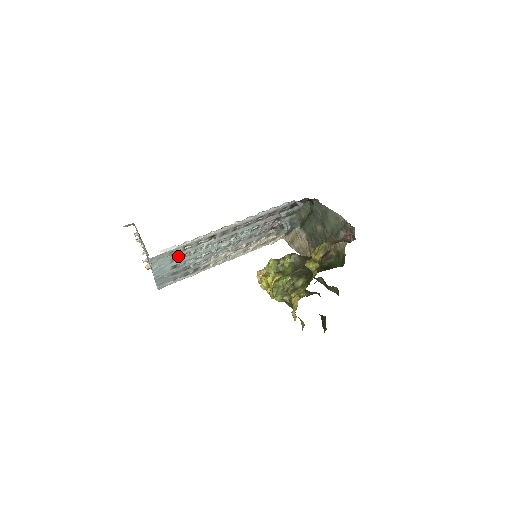
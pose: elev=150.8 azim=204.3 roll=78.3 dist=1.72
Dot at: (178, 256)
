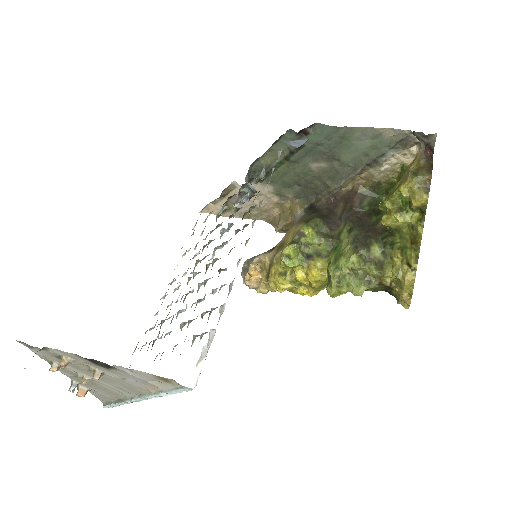
Dot at: occluded
